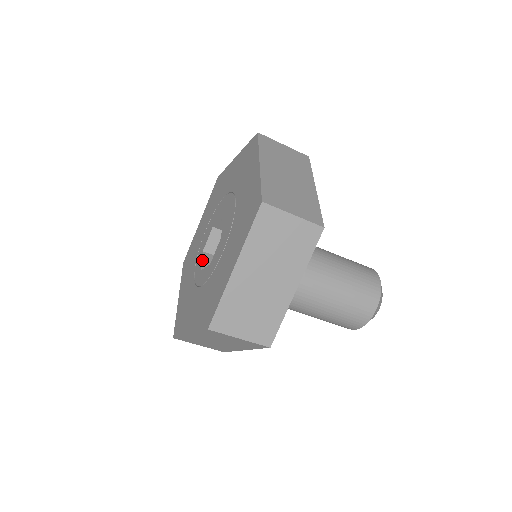
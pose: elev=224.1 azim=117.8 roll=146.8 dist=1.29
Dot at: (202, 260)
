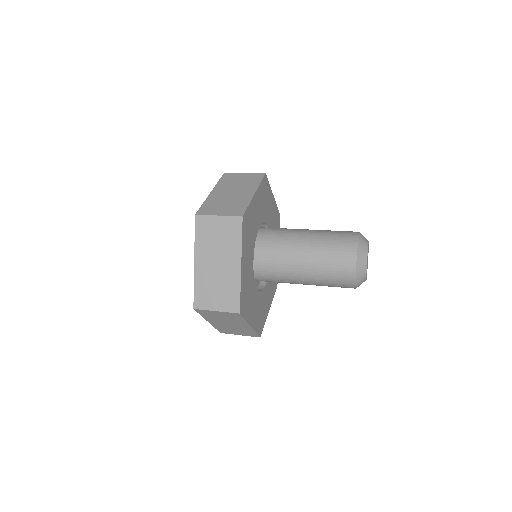
Dot at: occluded
